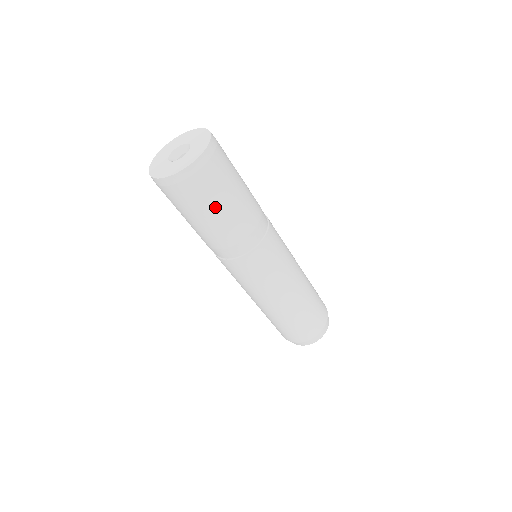
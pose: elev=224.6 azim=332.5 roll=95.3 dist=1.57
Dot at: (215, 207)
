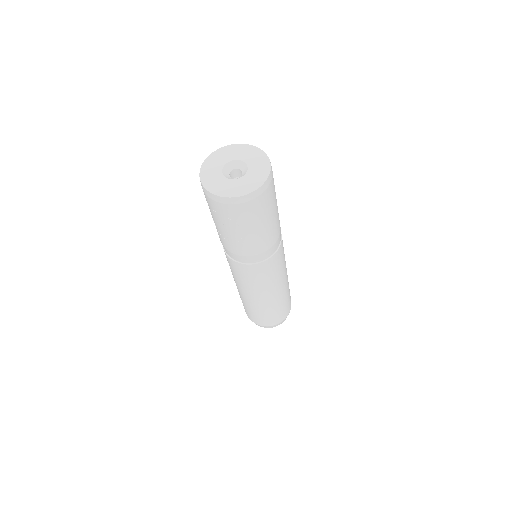
Dot at: (274, 210)
